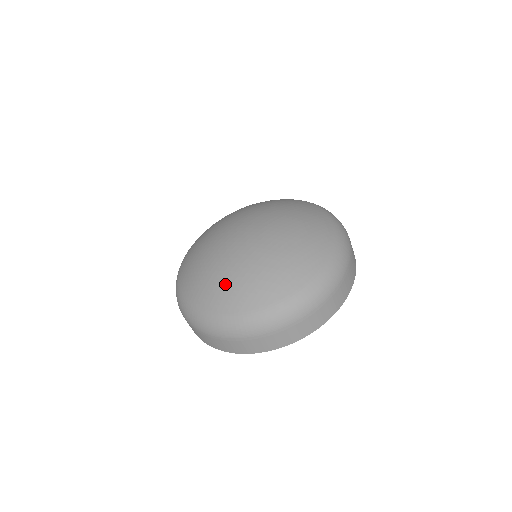
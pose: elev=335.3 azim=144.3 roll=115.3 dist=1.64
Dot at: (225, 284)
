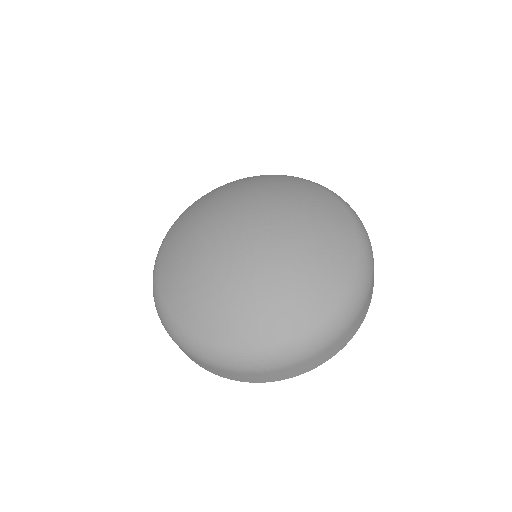
Dot at: (191, 289)
